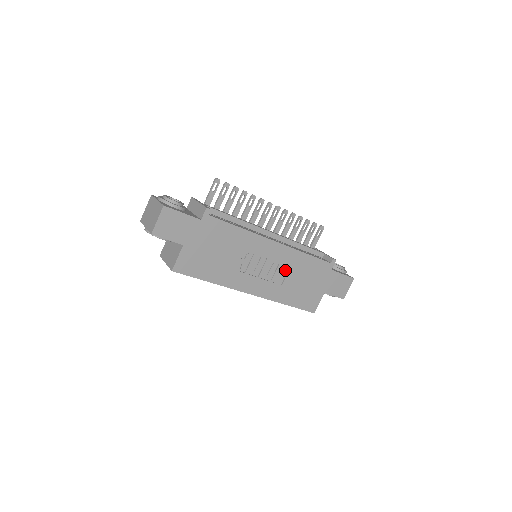
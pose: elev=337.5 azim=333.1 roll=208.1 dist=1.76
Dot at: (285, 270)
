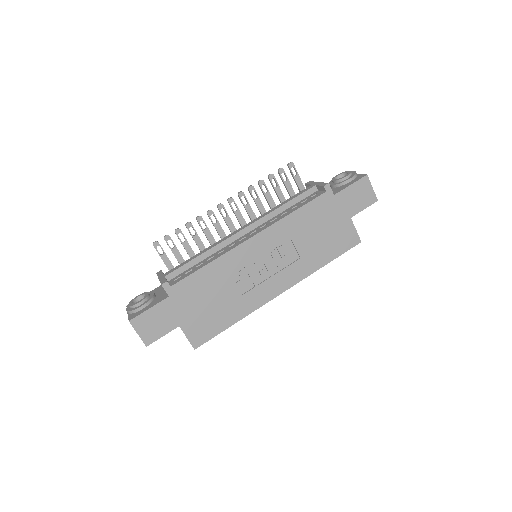
Dot at: (289, 245)
